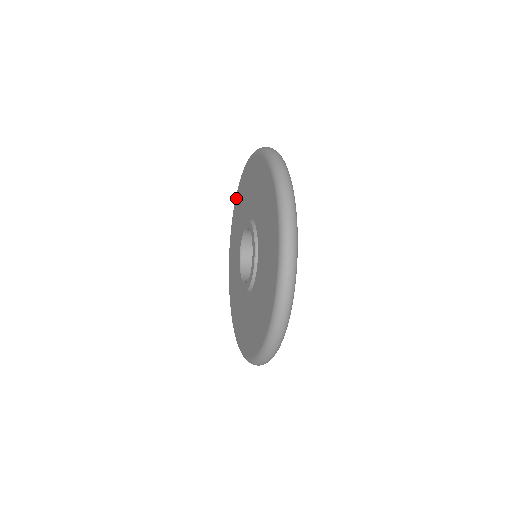
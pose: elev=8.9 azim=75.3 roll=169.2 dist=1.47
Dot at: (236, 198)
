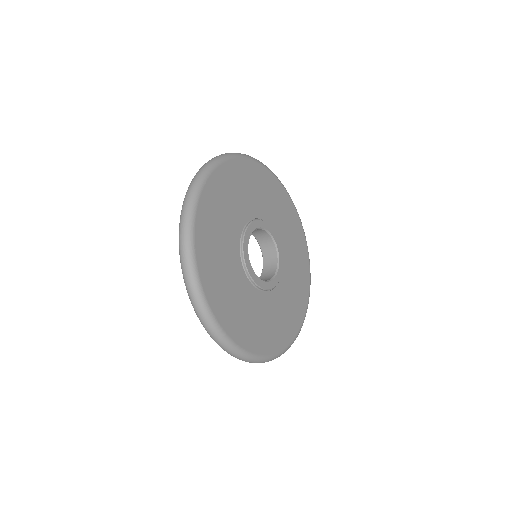
Dot at: occluded
